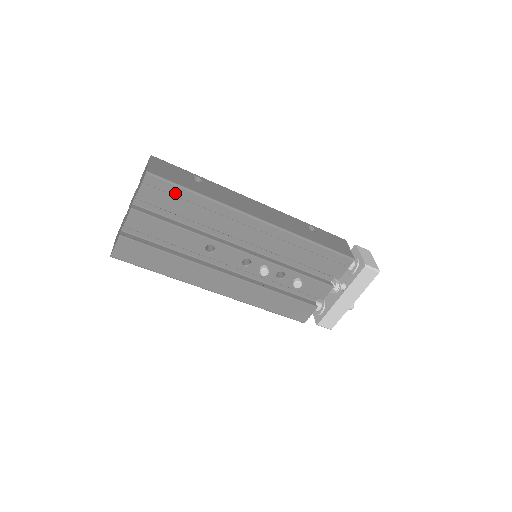
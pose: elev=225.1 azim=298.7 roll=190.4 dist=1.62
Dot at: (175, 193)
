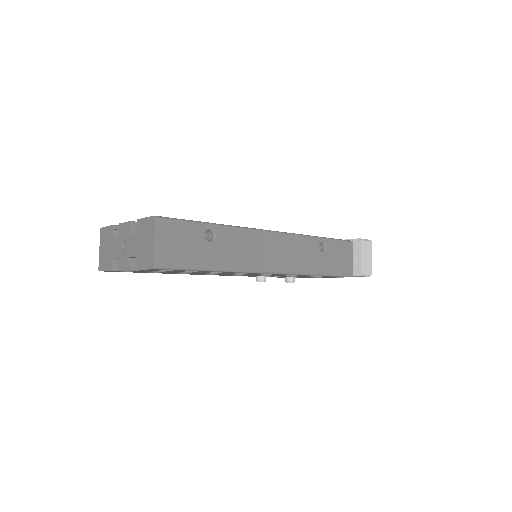
Dot at: occluded
